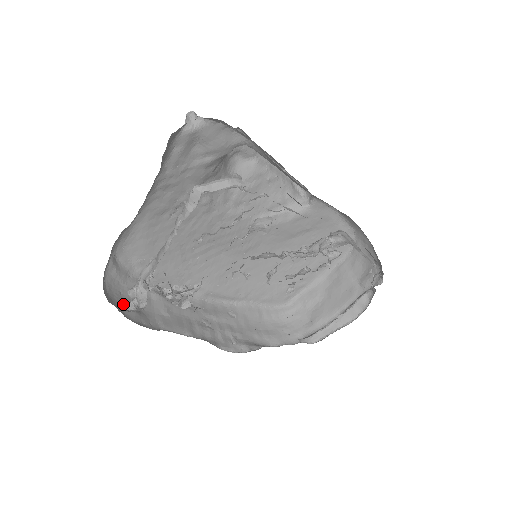
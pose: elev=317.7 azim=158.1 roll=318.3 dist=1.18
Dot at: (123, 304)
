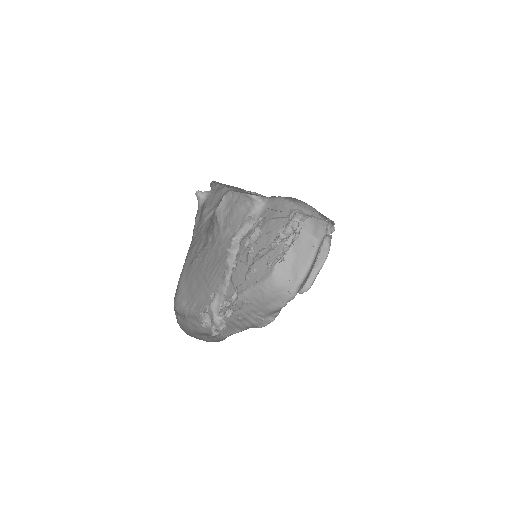
Dot at: (198, 336)
